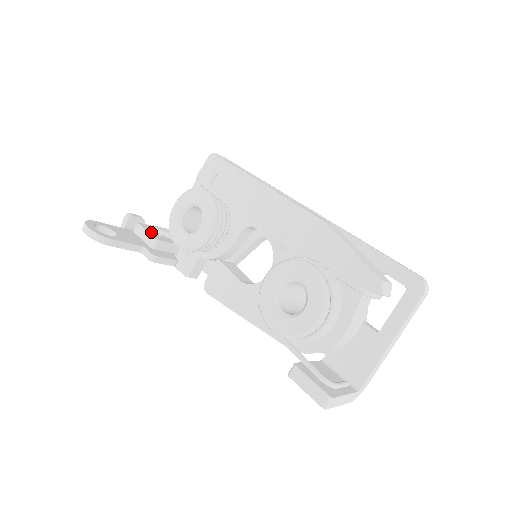
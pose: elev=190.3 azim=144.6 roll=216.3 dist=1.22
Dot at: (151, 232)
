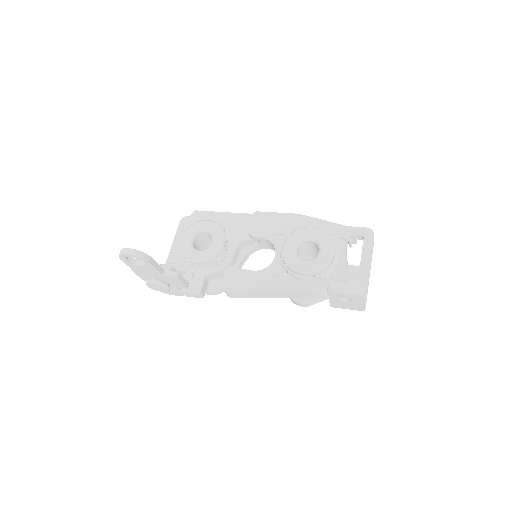
Dot at: occluded
